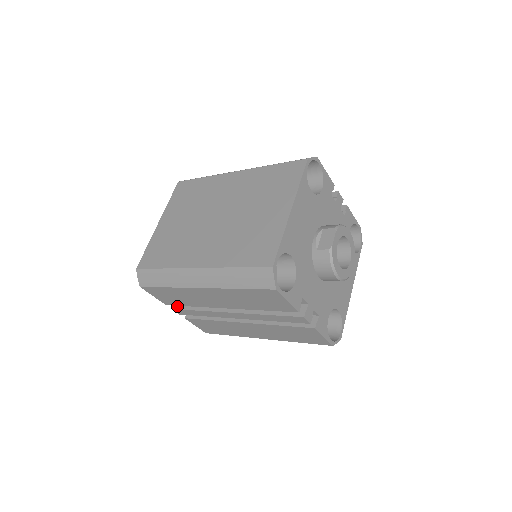
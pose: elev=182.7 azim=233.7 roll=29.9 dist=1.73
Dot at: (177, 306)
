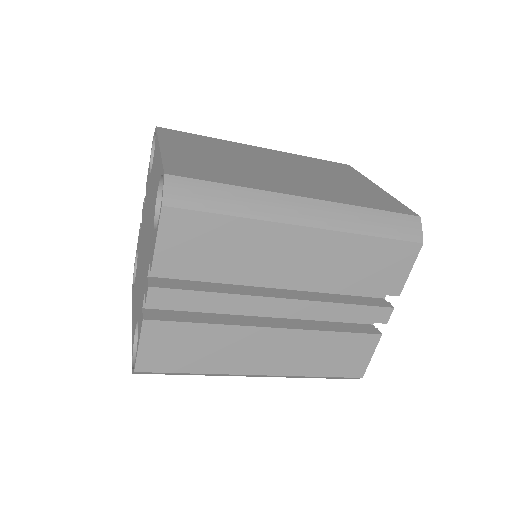
Dot at: (161, 284)
